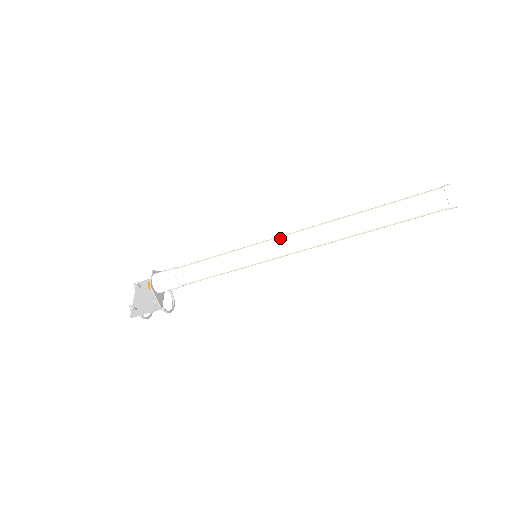
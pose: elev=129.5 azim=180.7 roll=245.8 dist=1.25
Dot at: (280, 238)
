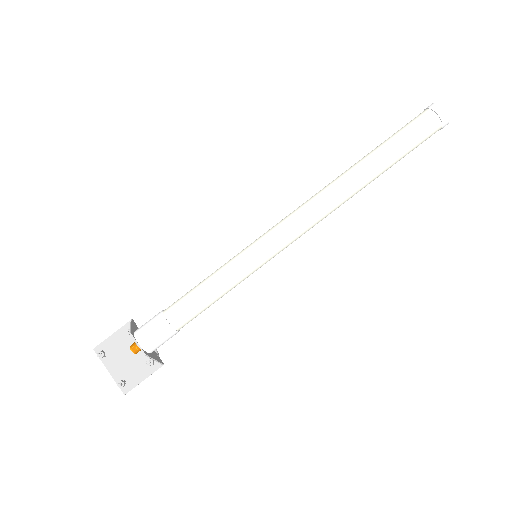
Dot at: (285, 228)
